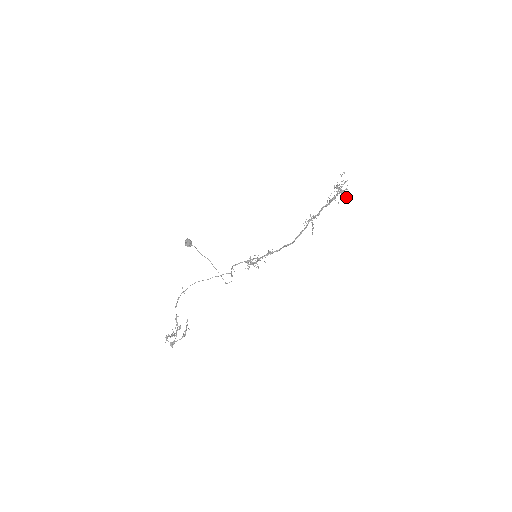
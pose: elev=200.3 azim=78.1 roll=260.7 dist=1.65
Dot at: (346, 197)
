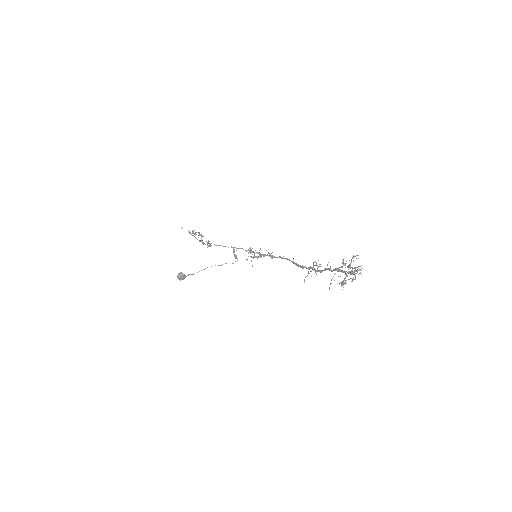
Dot at: occluded
